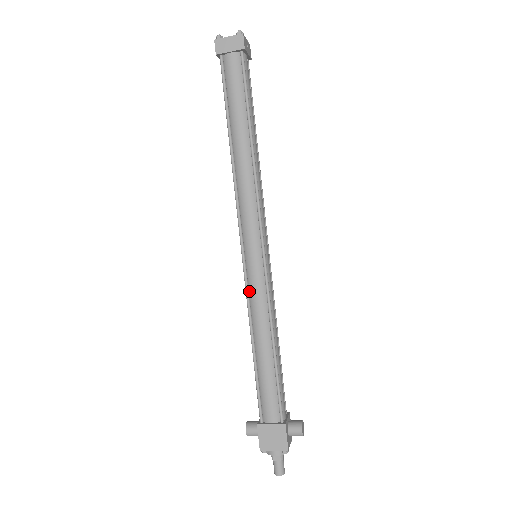
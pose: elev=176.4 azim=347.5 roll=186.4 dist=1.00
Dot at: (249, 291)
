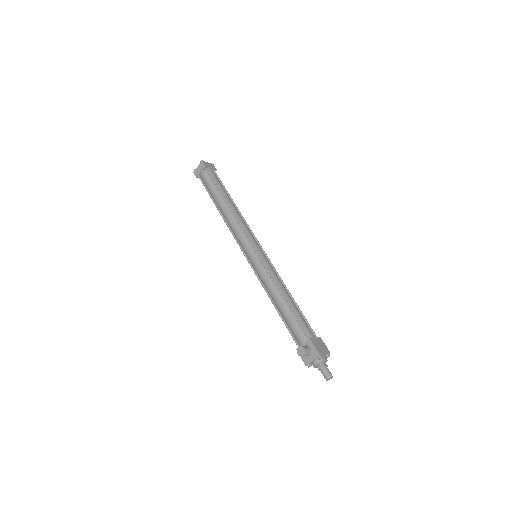
Dot at: (266, 268)
